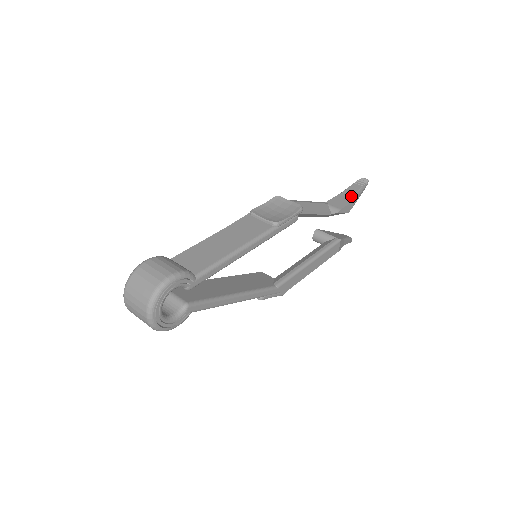
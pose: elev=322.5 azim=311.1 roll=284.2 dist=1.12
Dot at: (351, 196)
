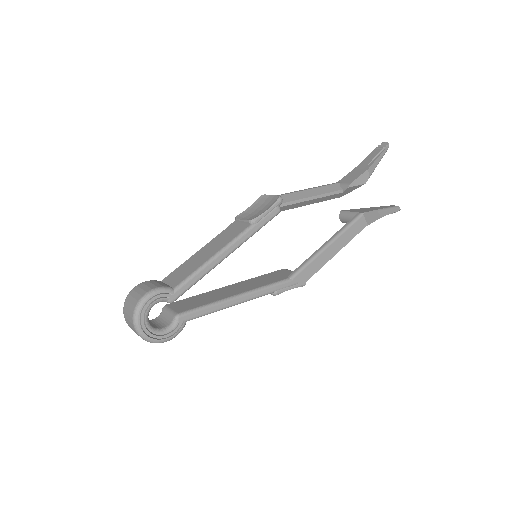
Dot at: (365, 166)
